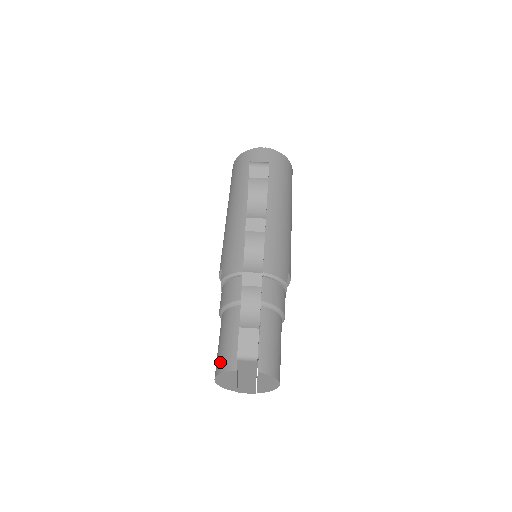
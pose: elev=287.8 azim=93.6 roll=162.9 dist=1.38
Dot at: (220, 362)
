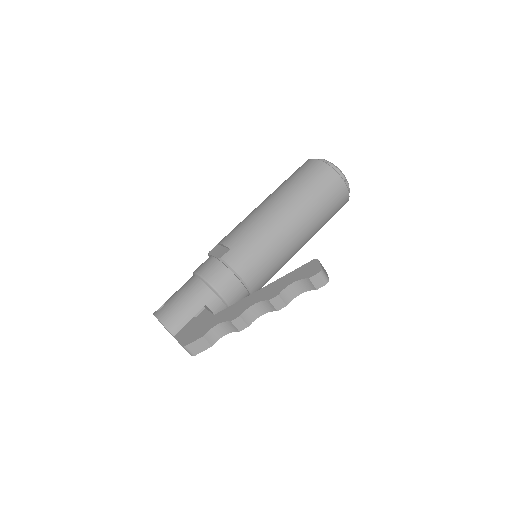
Dot at: (169, 316)
